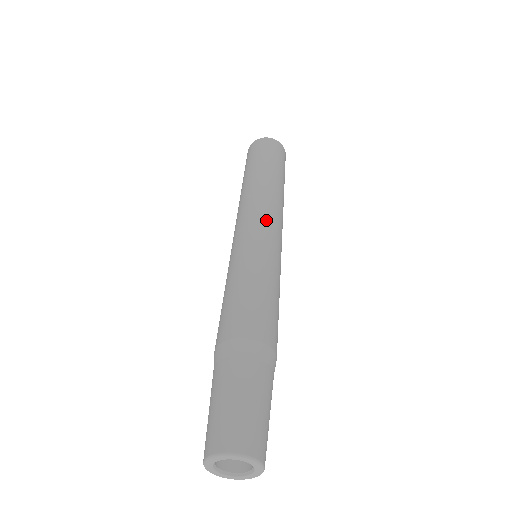
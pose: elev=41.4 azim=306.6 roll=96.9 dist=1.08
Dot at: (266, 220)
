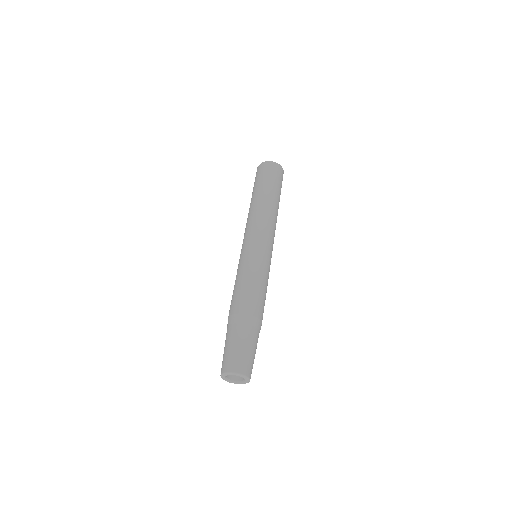
Dot at: (273, 241)
